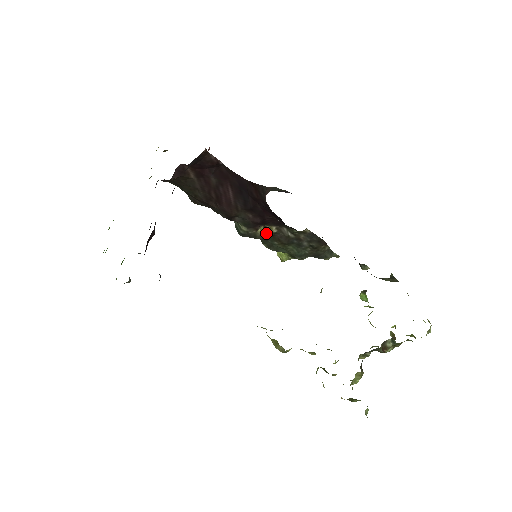
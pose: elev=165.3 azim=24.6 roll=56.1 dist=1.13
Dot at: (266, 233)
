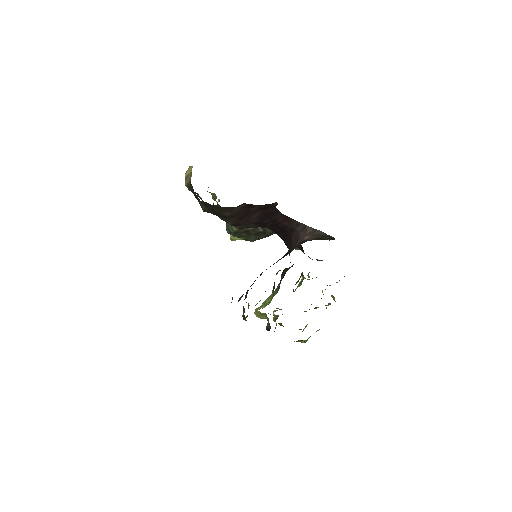
Dot at: (244, 229)
